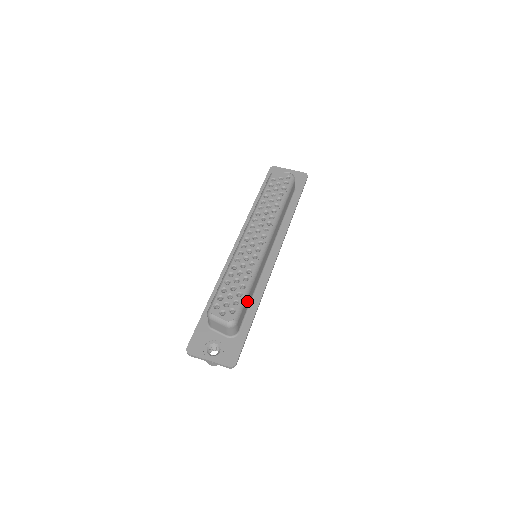
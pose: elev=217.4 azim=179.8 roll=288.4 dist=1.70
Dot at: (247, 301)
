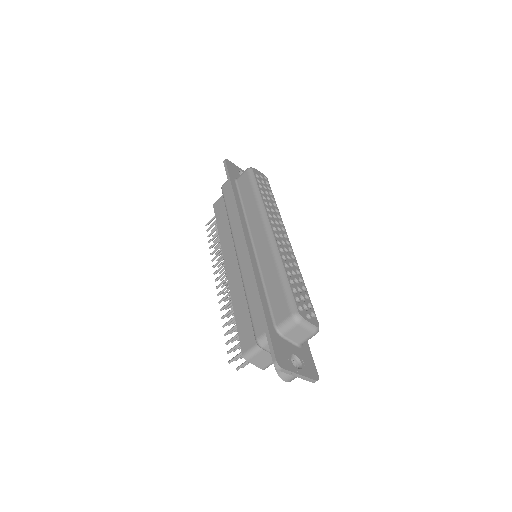
Dot at: occluded
